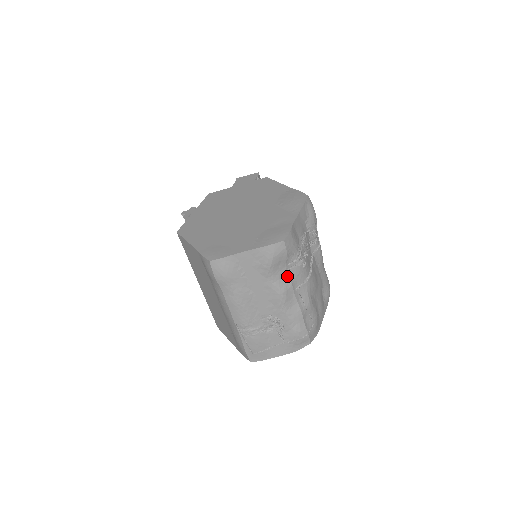
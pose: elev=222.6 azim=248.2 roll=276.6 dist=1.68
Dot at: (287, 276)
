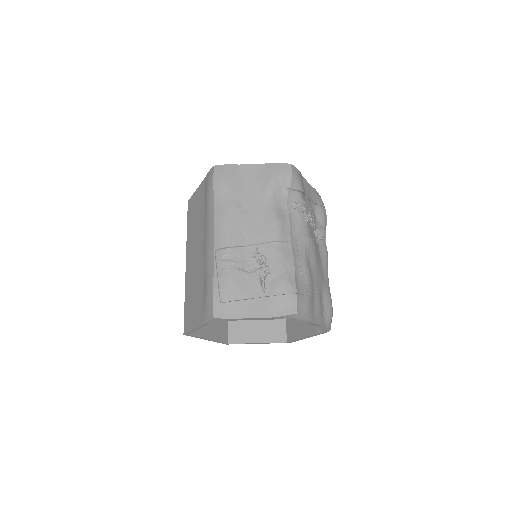
Dot at: (286, 210)
